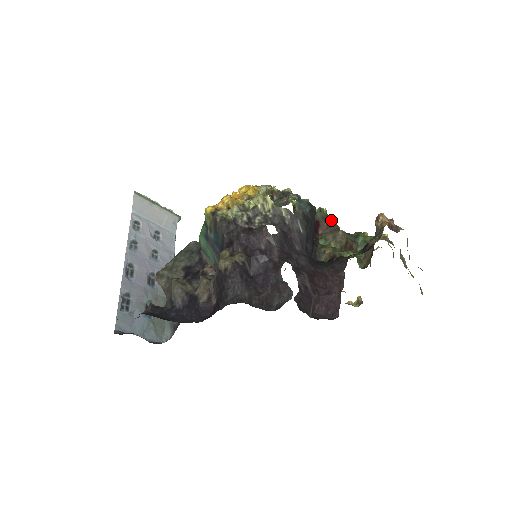
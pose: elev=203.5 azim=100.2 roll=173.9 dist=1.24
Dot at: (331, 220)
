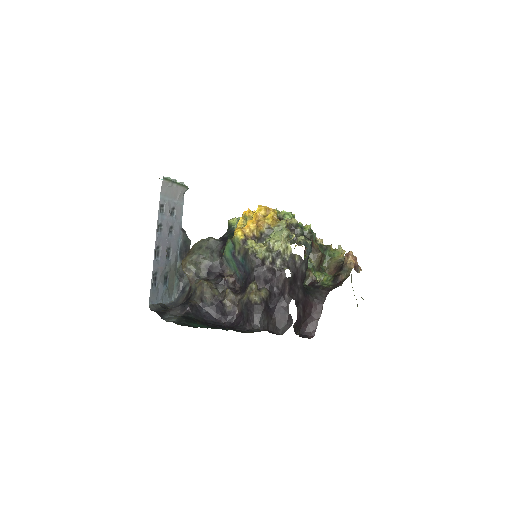
Dot at: (314, 238)
